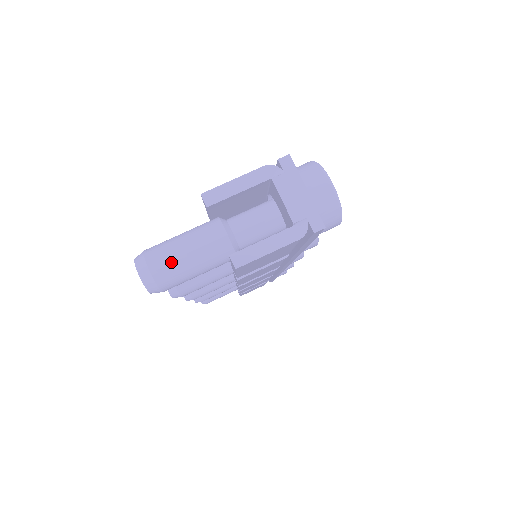
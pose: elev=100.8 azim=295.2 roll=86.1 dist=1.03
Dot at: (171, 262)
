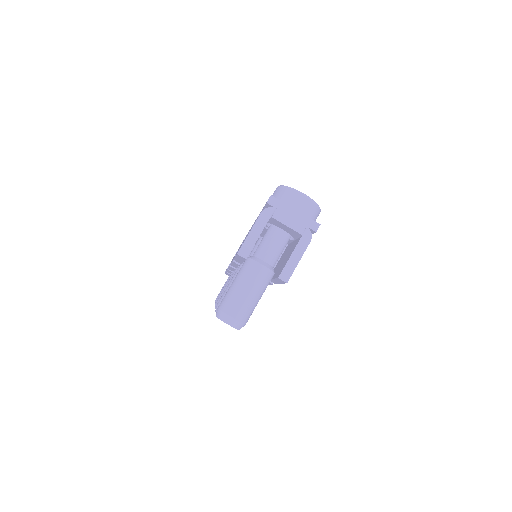
Dot at: (242, 304)
